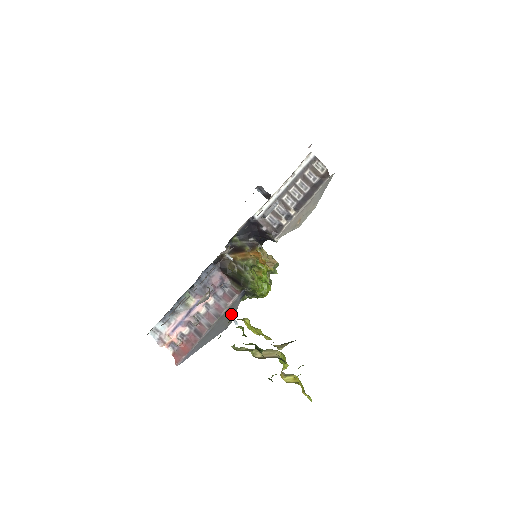
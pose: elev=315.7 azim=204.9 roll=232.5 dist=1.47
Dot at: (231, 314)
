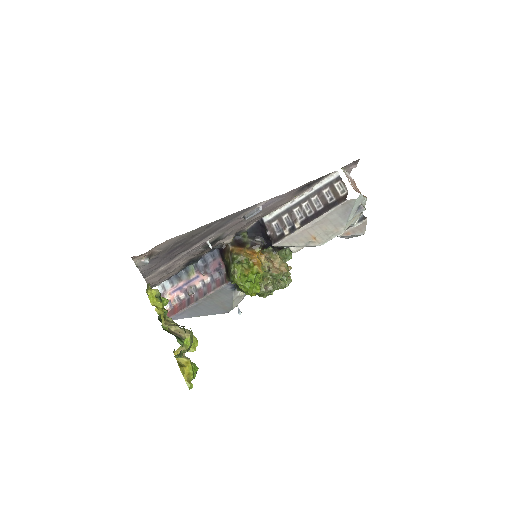
Dot at: (226, 300)
